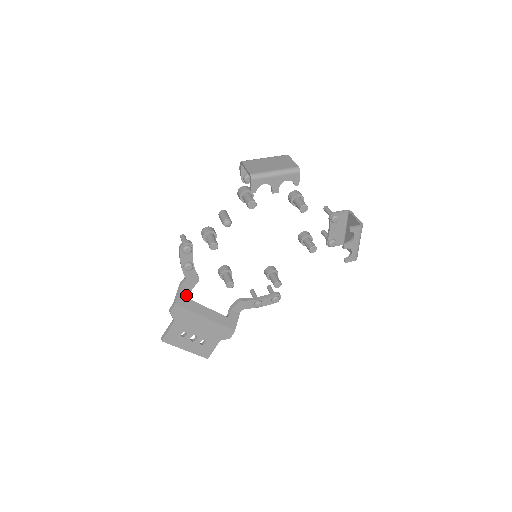
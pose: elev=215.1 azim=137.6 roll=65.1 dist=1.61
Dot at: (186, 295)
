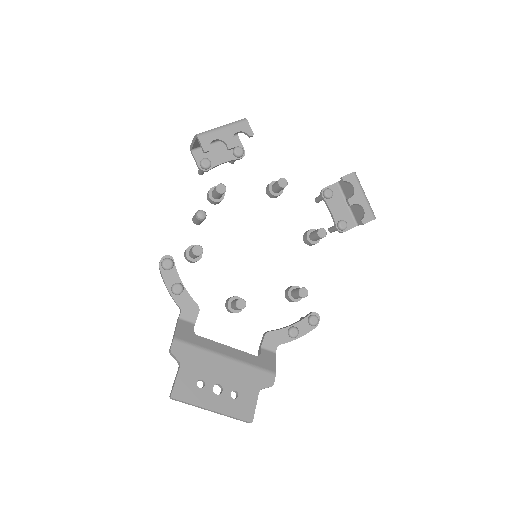
Dot at: (188, 330)
